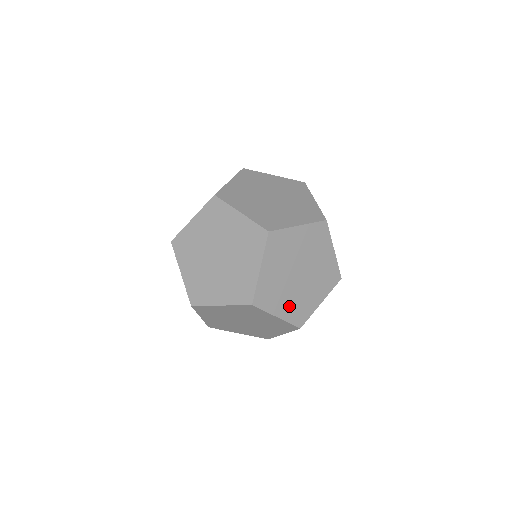
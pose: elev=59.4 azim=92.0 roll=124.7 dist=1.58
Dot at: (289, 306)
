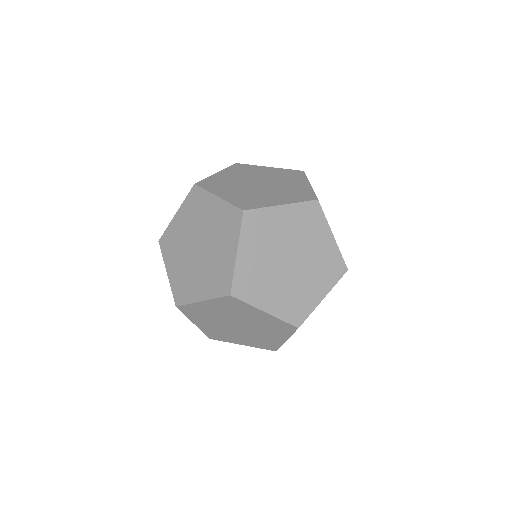
Dot at: (280, 300)
